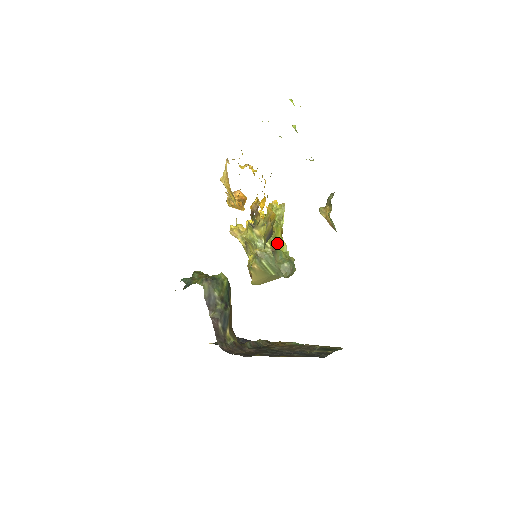
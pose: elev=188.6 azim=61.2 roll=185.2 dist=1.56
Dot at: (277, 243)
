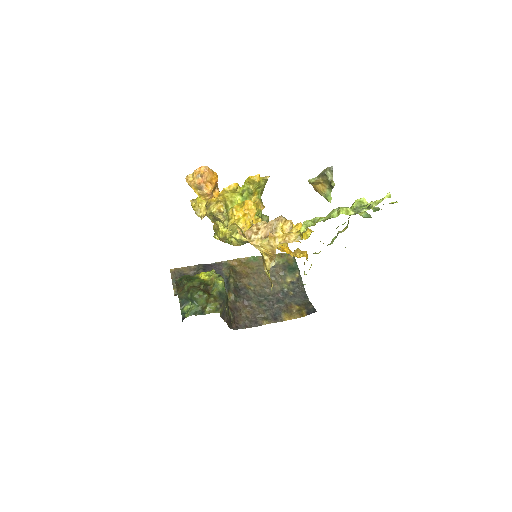
Dot at: occluded
